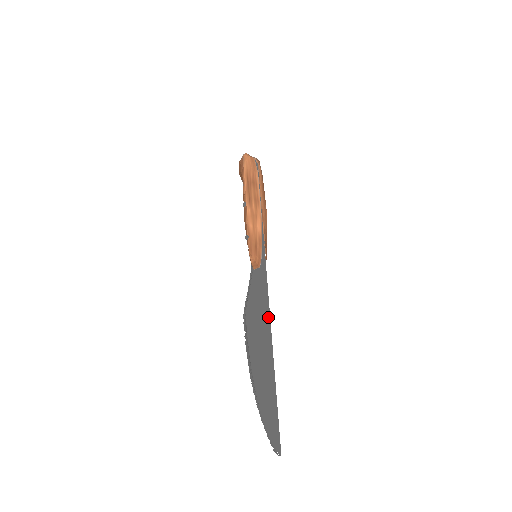
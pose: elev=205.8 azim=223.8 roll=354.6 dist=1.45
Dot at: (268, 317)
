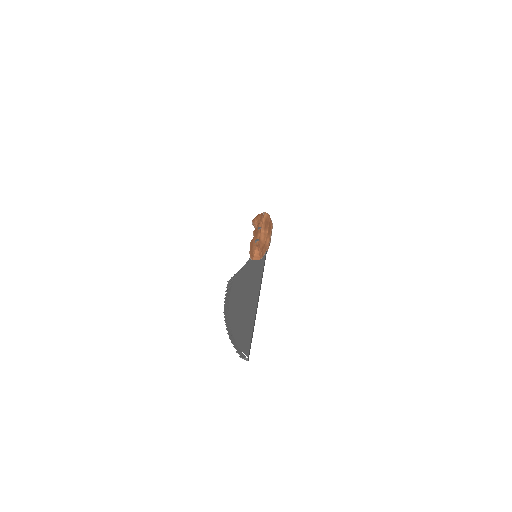
Dot at: (261, 283)
